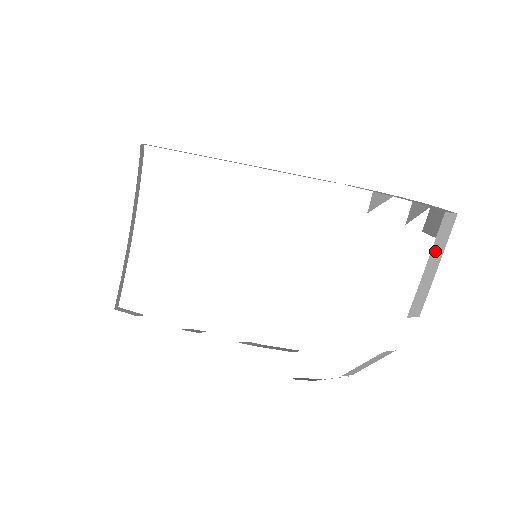
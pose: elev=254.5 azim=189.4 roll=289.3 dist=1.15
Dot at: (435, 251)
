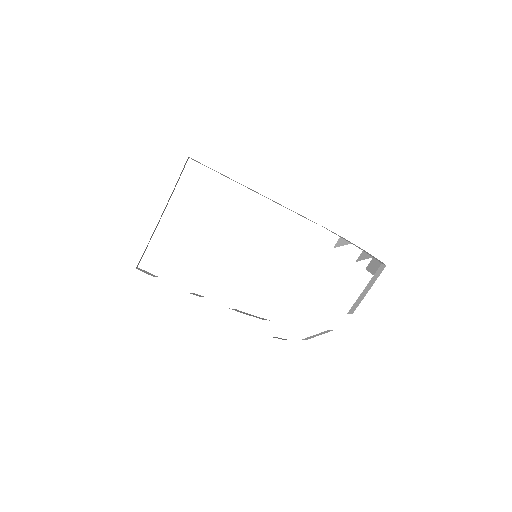
Dot at: (371, 282)
